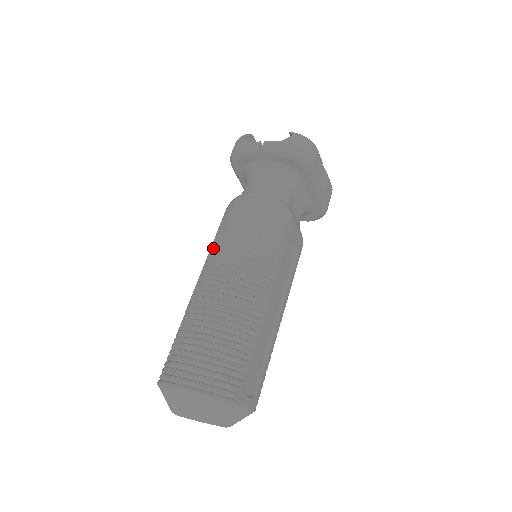
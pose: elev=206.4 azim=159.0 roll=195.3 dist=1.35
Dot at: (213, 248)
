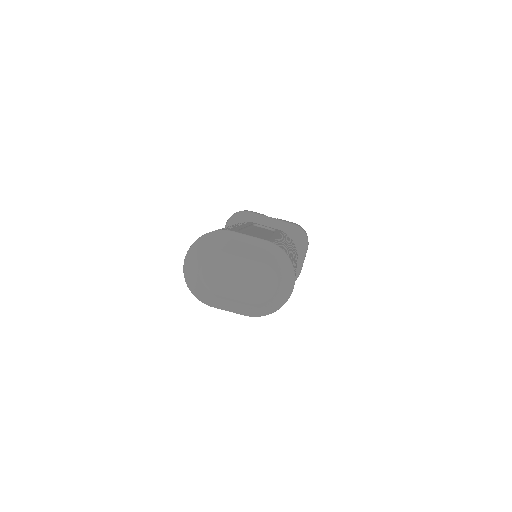
Dot at: occluded
